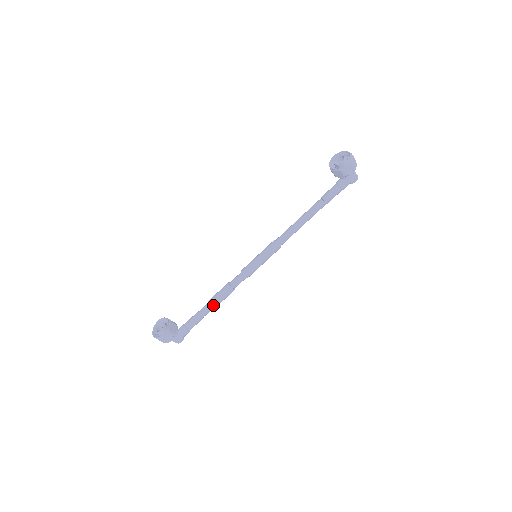
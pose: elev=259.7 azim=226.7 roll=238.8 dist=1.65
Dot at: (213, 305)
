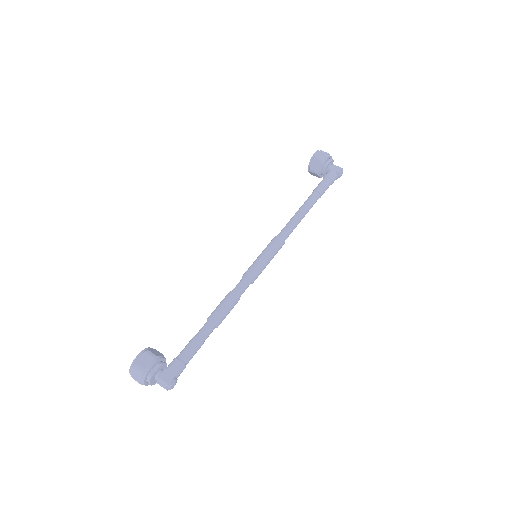
Dot at: (211, 318)
